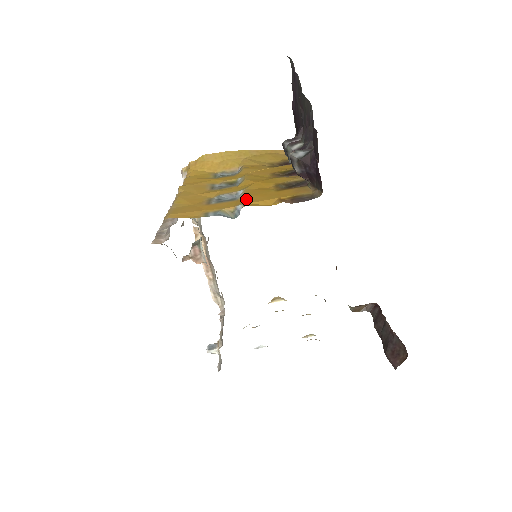
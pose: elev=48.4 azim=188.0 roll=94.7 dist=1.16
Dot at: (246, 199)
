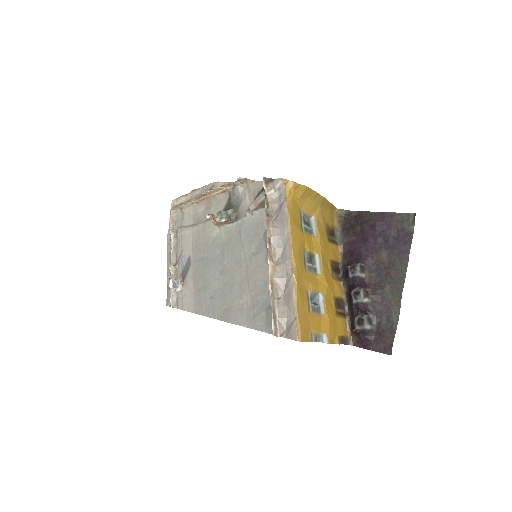
Dot at: (327, 325)
